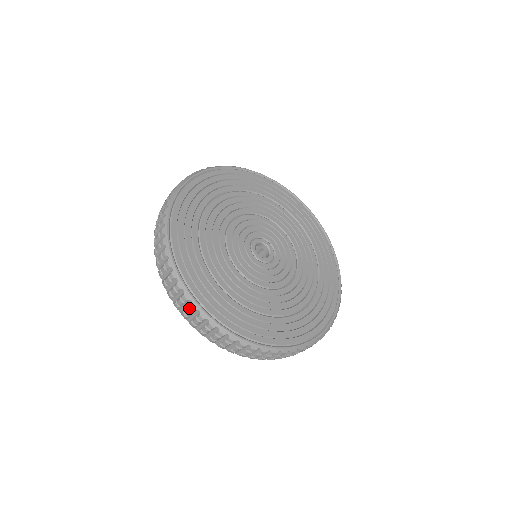
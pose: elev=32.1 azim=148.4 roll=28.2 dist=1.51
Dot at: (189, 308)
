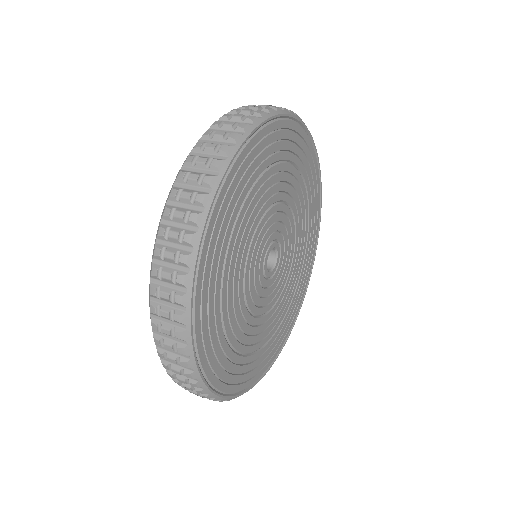
Dot at: occluded
